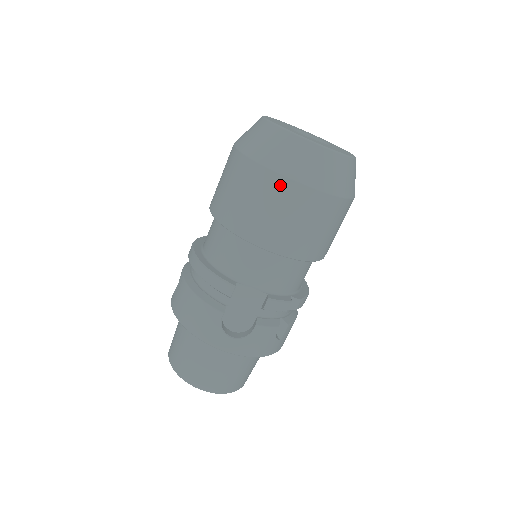
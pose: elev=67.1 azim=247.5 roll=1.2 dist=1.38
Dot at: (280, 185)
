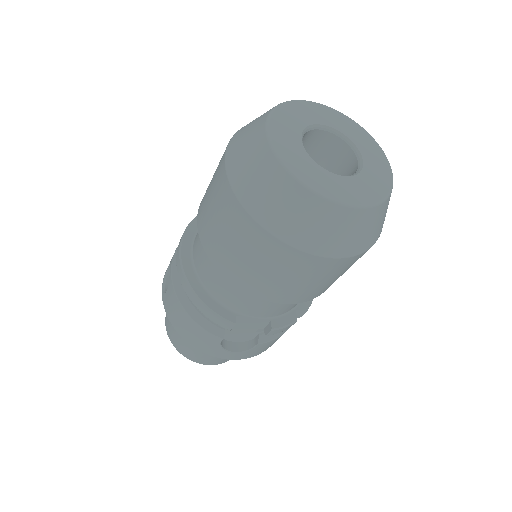
Dot at: (291, 256)
